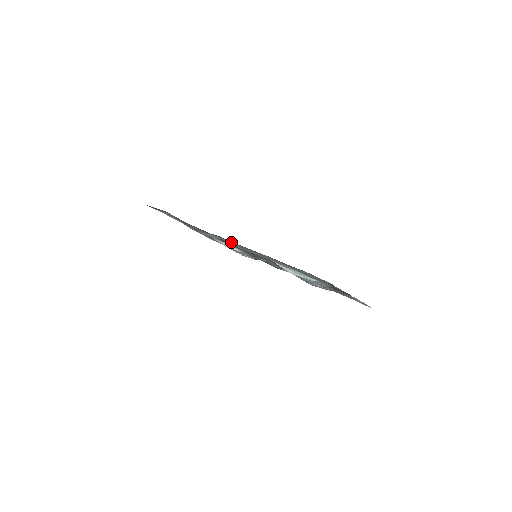
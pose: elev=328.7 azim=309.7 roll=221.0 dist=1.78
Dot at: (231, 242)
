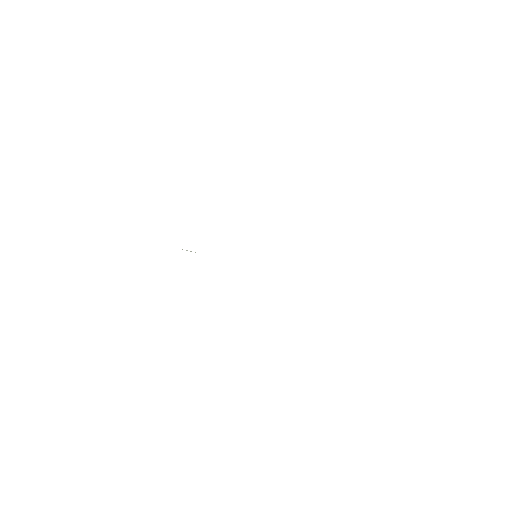
Dot at: occluded
